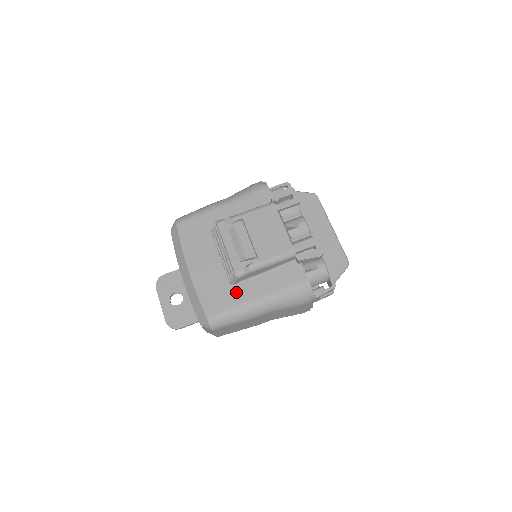
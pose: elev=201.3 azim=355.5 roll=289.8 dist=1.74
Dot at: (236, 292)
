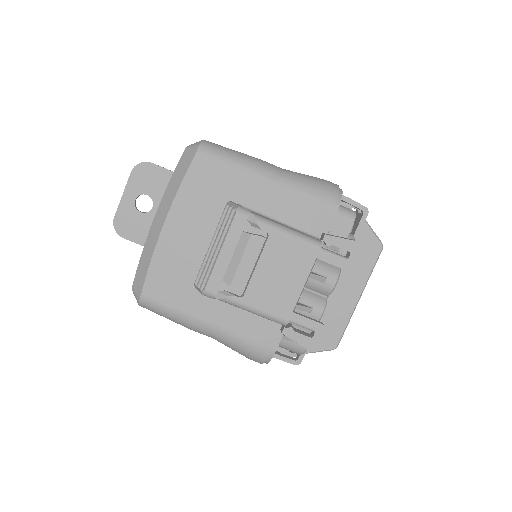
Dot at: (193, 297)
